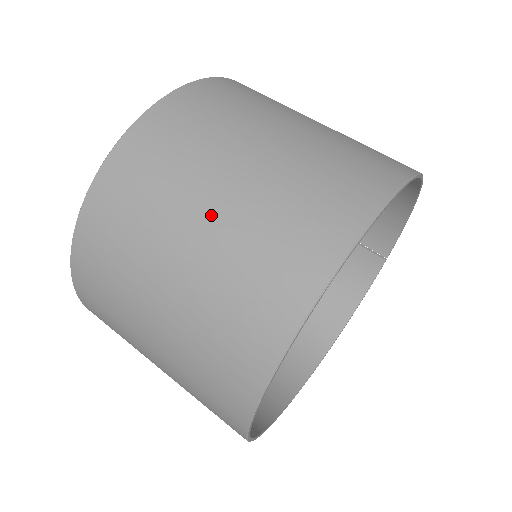
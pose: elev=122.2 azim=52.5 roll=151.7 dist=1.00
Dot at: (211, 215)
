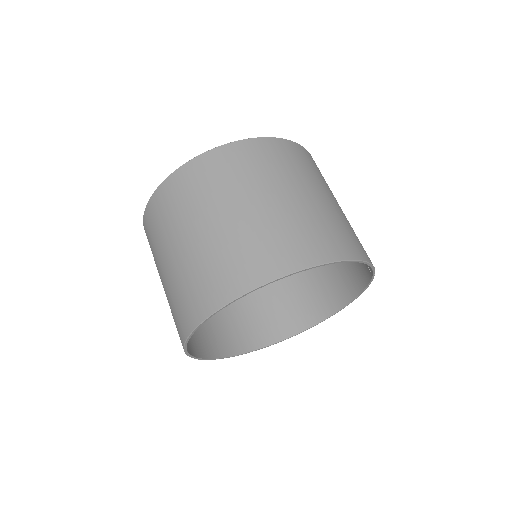
Dot at: (167, 269)
